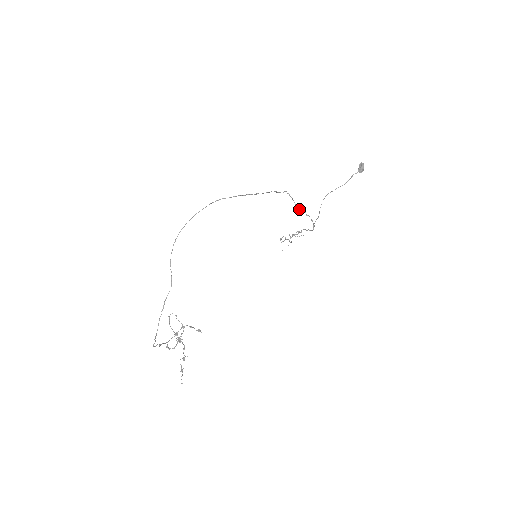
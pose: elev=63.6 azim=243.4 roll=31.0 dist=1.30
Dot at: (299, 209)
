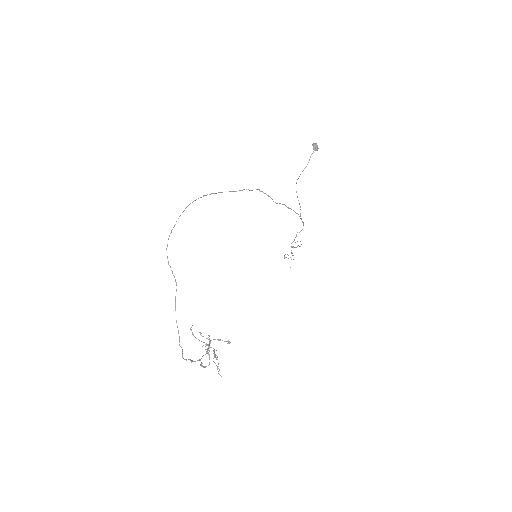
Dot at: occluded
